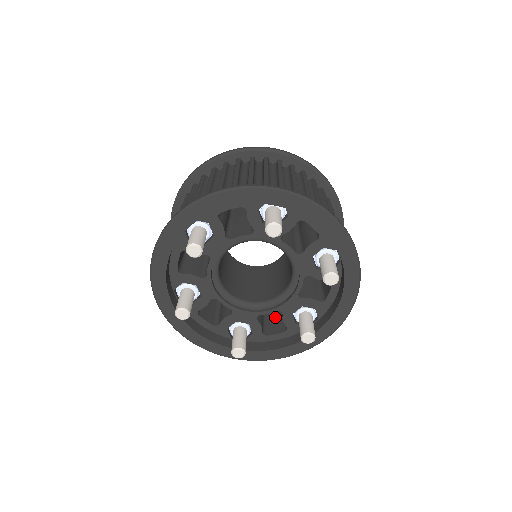
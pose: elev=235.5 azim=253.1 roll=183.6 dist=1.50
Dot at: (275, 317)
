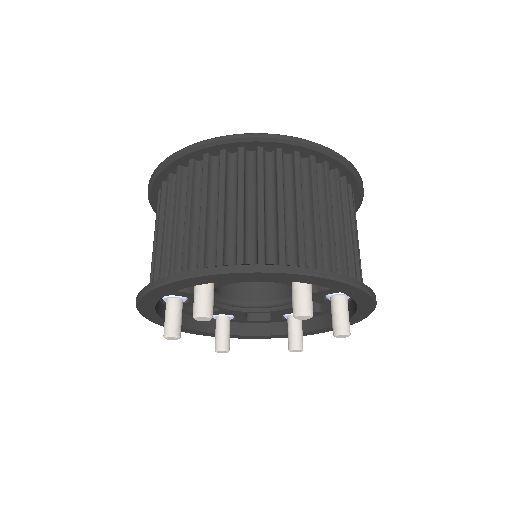
Dot at: occluded
